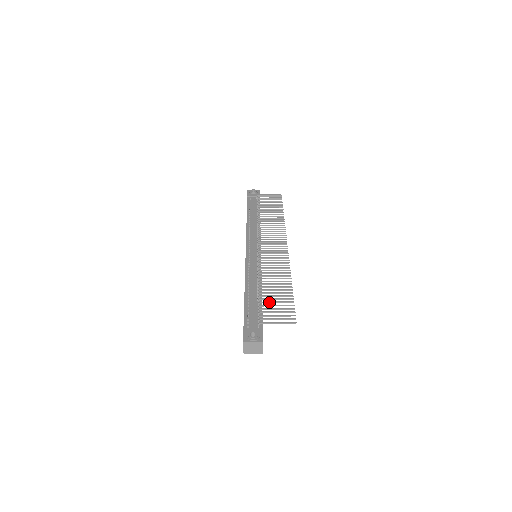
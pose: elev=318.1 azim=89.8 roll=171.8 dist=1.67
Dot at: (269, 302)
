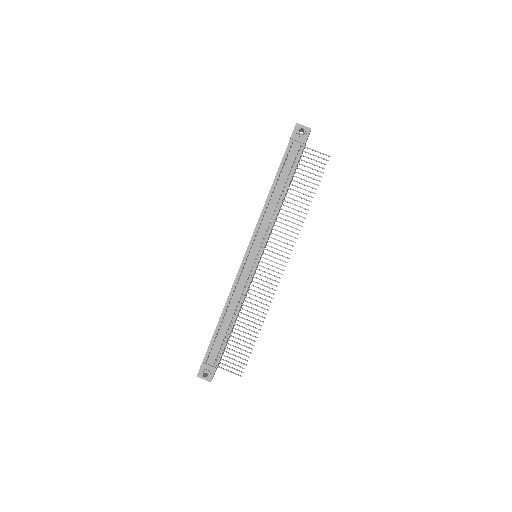
Dot at: occluded
